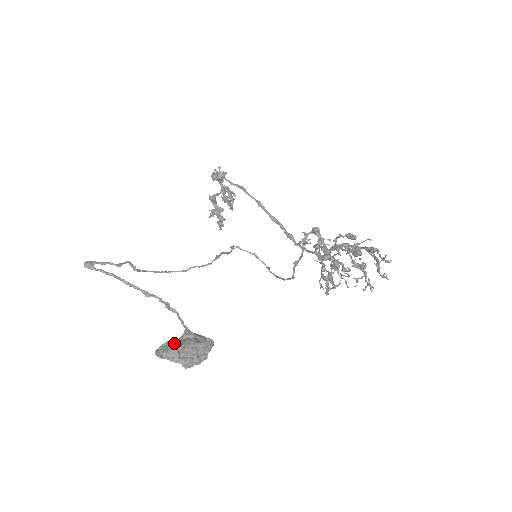
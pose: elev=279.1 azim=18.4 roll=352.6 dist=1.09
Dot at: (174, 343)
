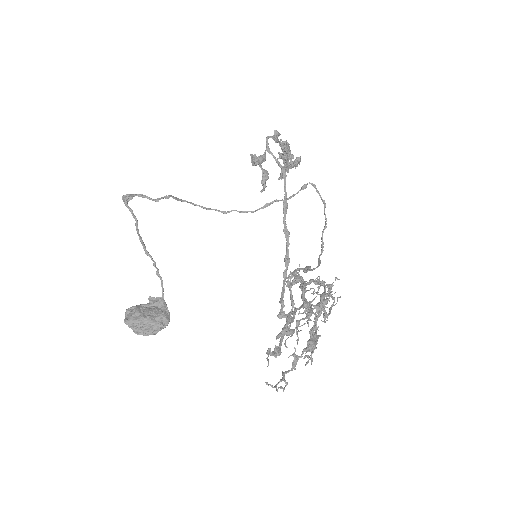
Dot at: (136, 314)
